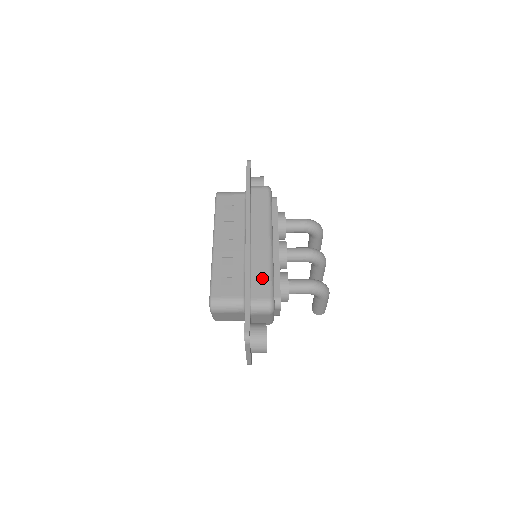
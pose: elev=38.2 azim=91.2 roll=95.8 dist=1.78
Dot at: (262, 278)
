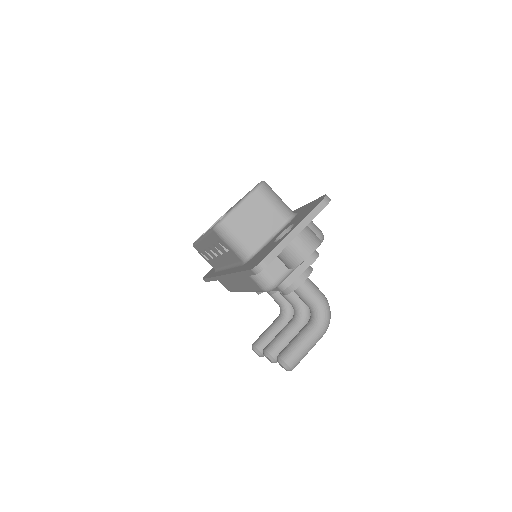
Dot at: occluded
